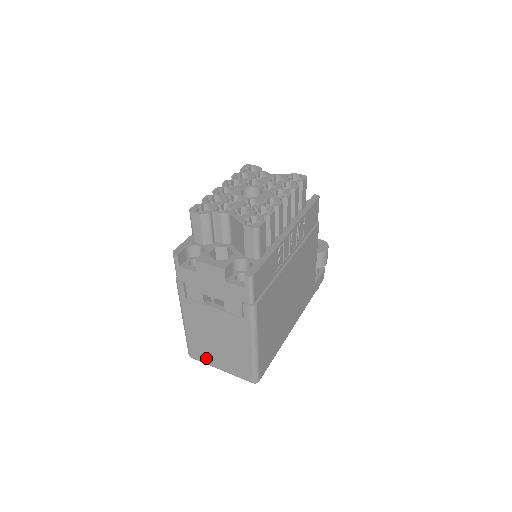
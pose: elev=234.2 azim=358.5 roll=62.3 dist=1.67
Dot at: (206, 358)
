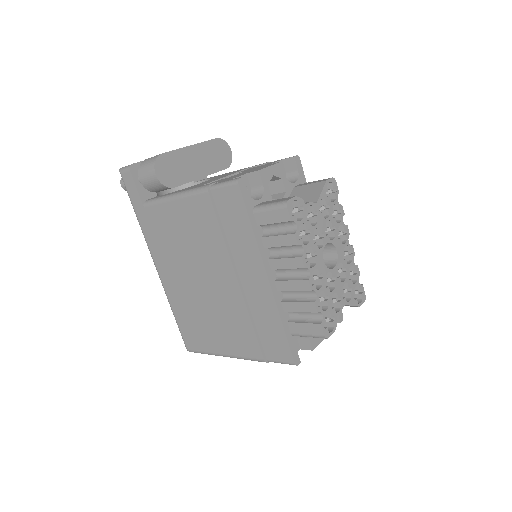
Dot at: occluded
